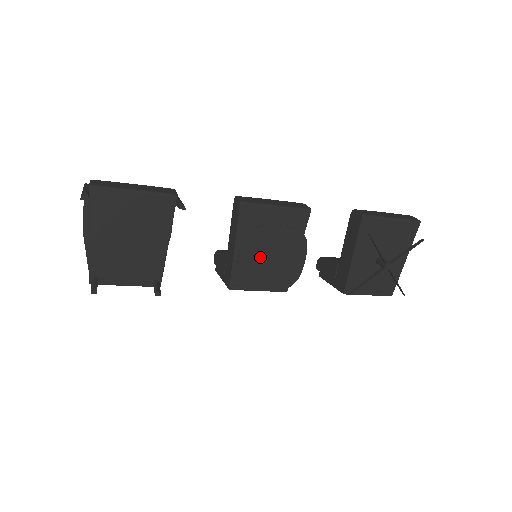
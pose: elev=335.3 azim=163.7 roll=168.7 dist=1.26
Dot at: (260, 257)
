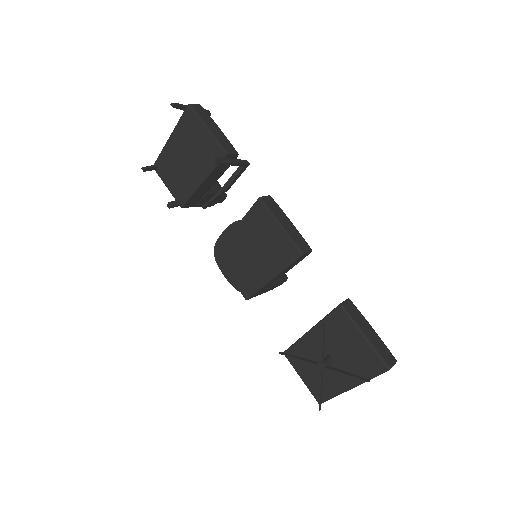
Dot at: (236, 246)
